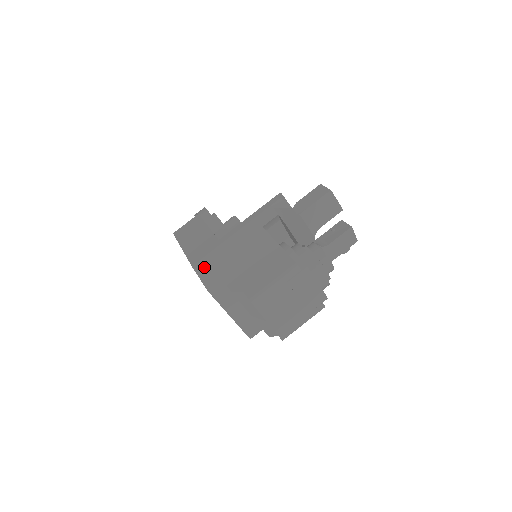
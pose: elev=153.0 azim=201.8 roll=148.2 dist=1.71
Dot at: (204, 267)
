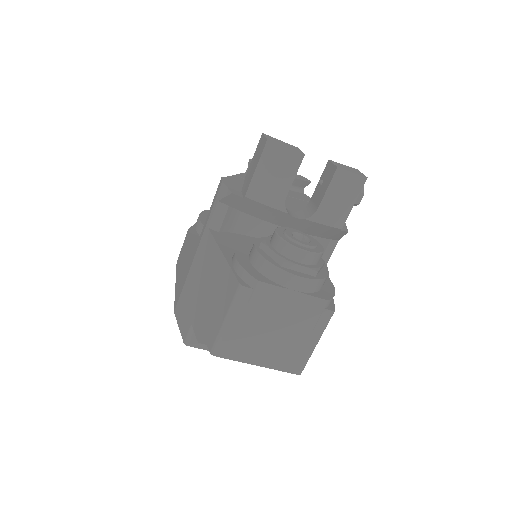
Dot at: (180, 311)
